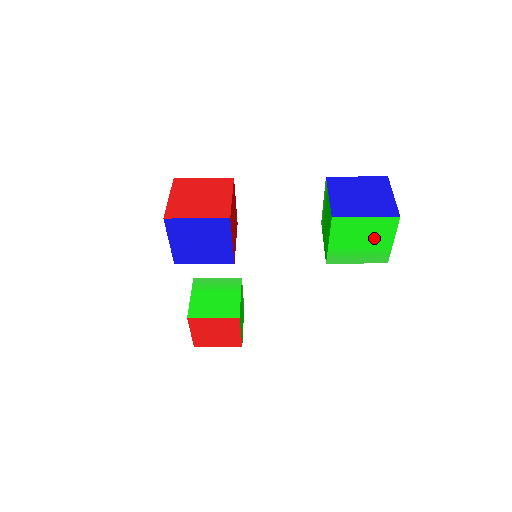
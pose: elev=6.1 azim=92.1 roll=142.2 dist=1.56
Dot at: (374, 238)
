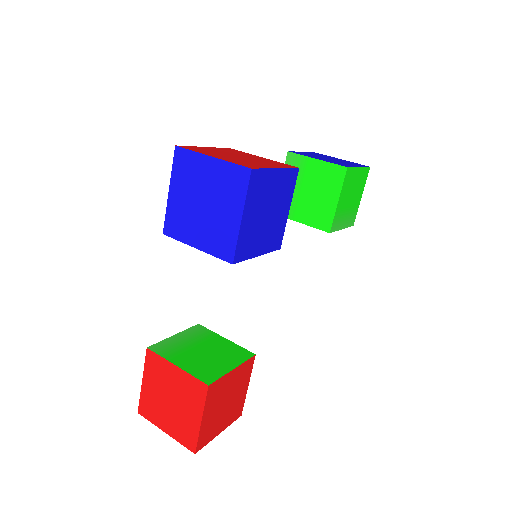
Dot at: (356, 194)
